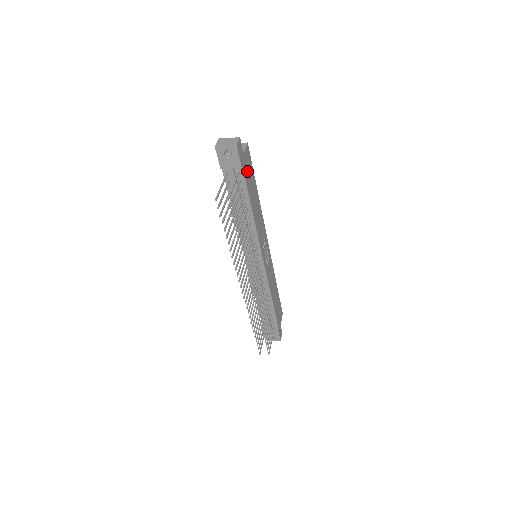
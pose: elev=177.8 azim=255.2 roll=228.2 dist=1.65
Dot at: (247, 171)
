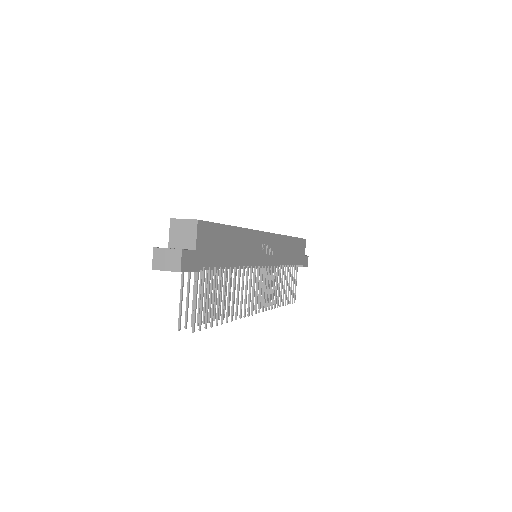
Dot at: (210, 250)
